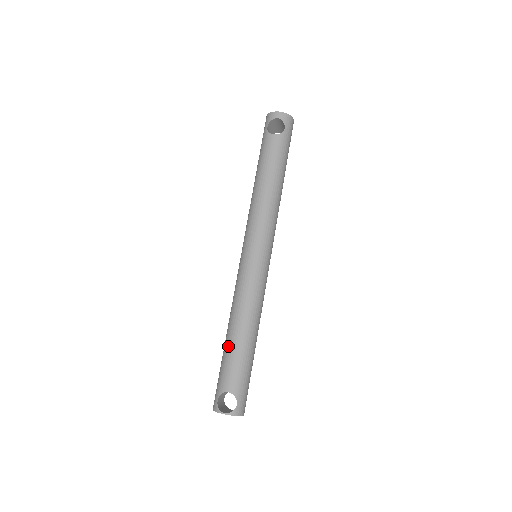
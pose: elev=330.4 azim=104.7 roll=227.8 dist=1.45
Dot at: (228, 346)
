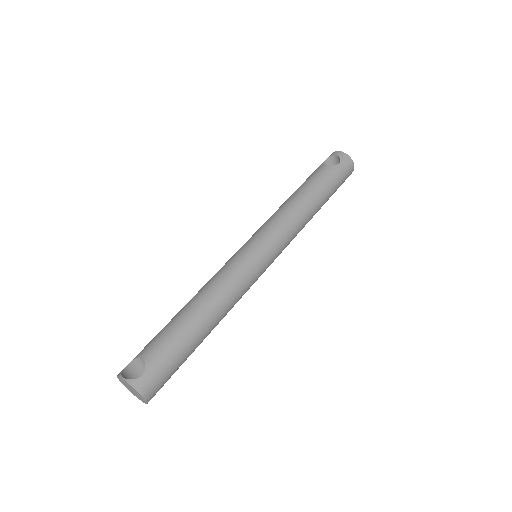
Dot at: (174, 317)
